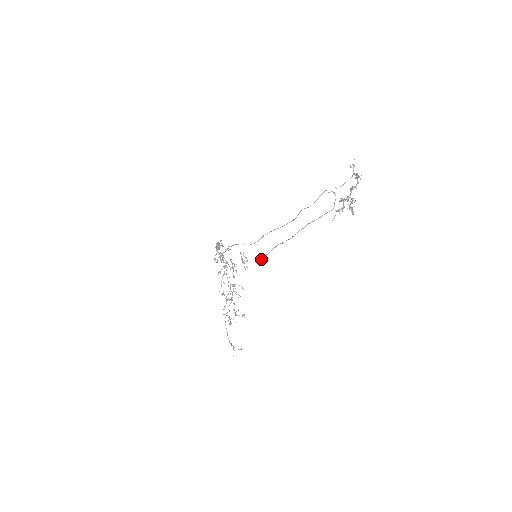
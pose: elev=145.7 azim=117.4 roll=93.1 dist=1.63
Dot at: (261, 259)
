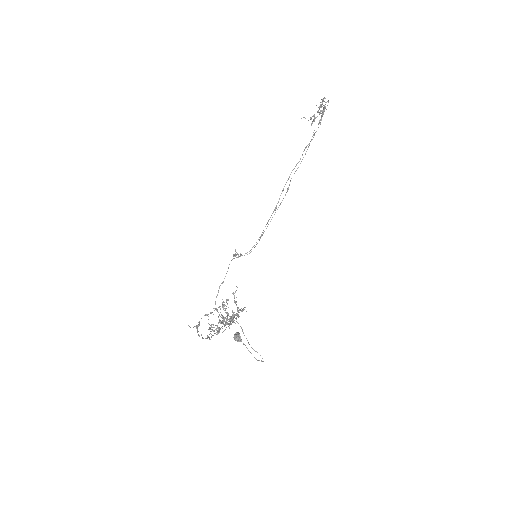
Dot at: (256, 242)
